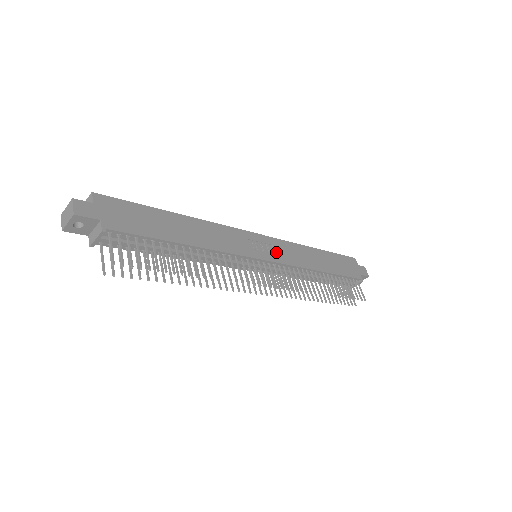
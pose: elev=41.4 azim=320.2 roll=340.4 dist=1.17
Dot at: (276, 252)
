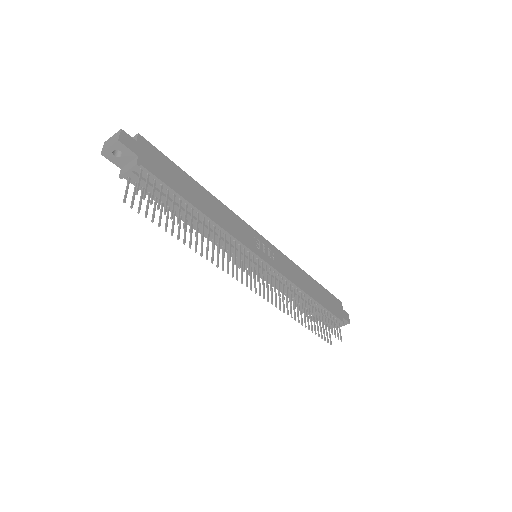
Dot at: (275, 259)
